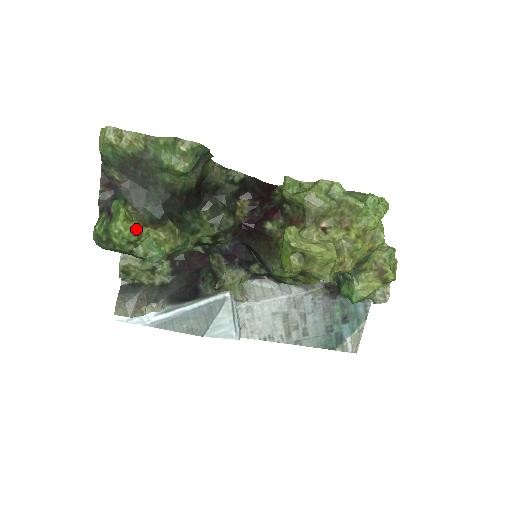
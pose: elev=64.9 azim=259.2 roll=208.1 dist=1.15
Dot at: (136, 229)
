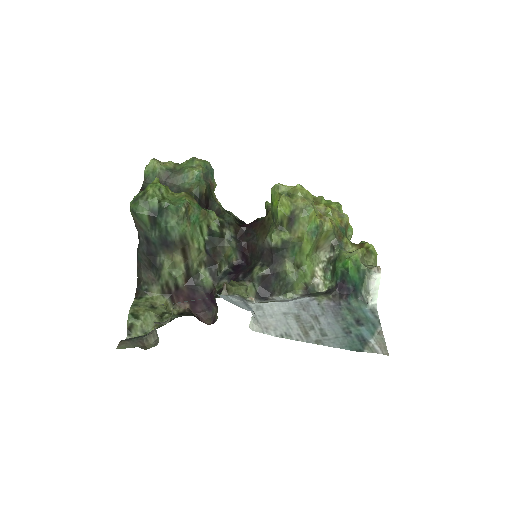
Dot at: (165, 186)
